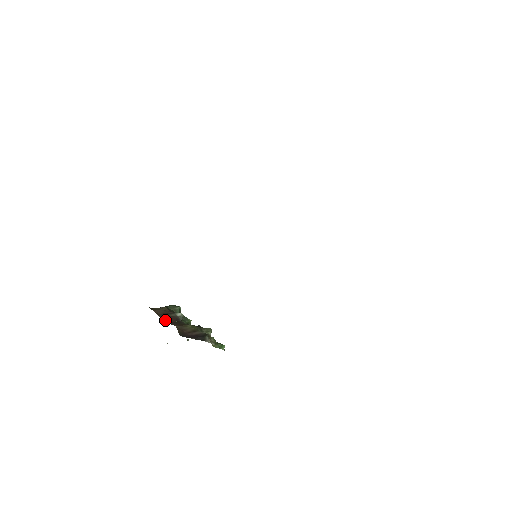
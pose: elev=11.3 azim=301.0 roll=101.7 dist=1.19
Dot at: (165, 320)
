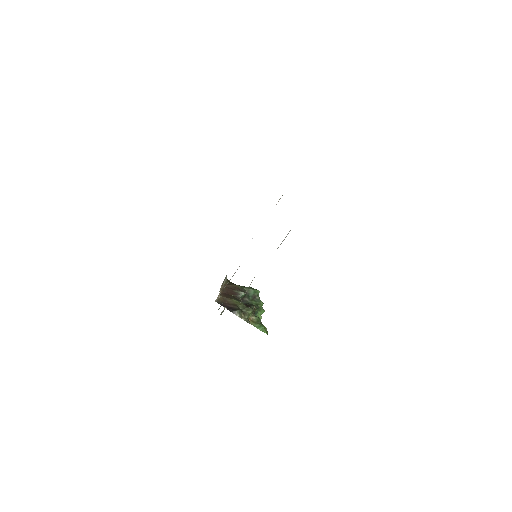
Dot at: (225, 292)
